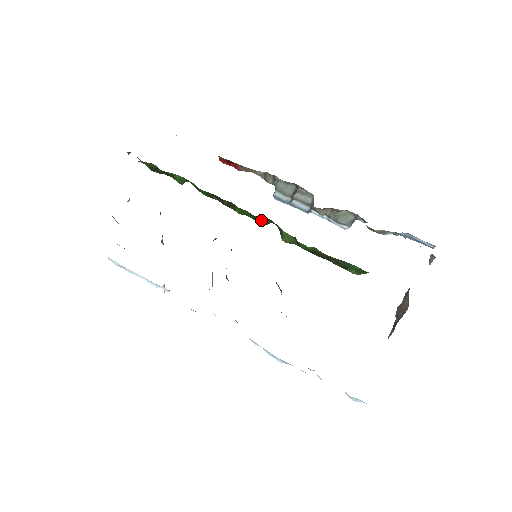
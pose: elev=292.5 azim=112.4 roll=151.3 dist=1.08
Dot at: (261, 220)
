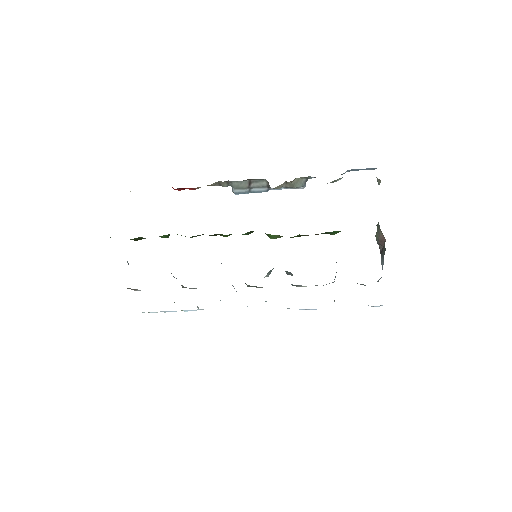
Dot at: (247, 234)
